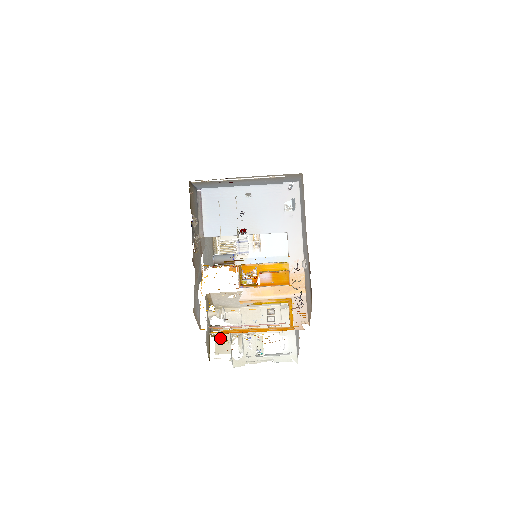
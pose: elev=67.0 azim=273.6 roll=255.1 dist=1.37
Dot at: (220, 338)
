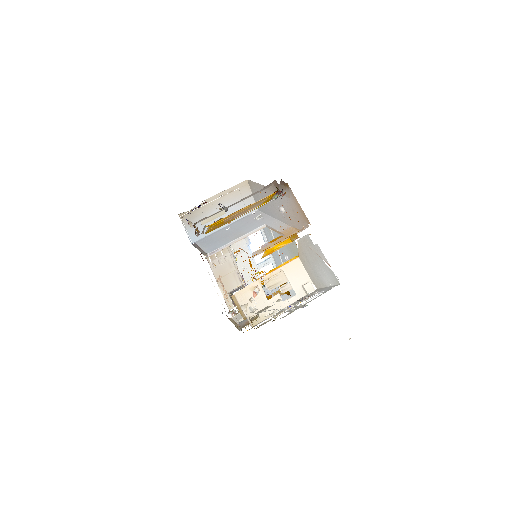
Dot at: occluded
